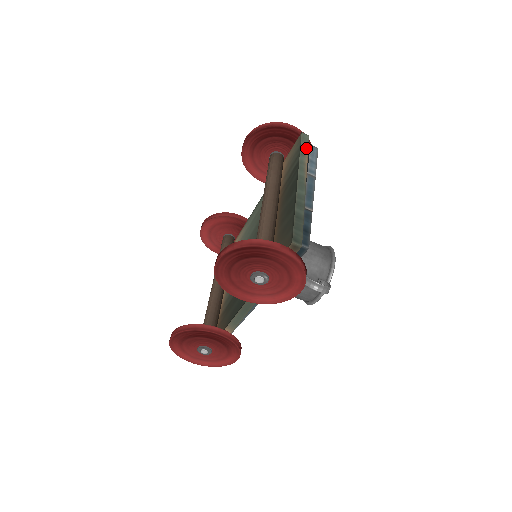
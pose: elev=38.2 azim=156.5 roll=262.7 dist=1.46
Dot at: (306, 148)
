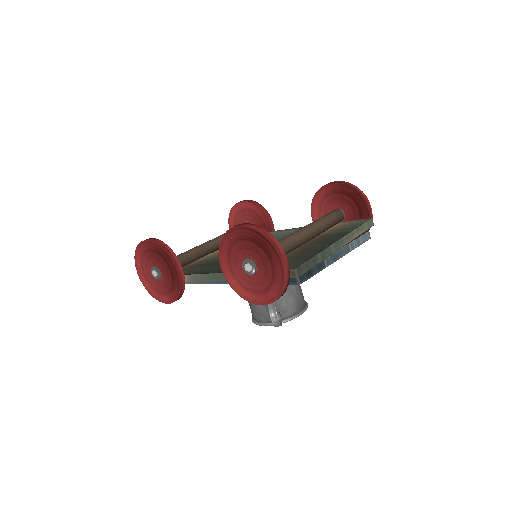
Dot at: (364, 229)
